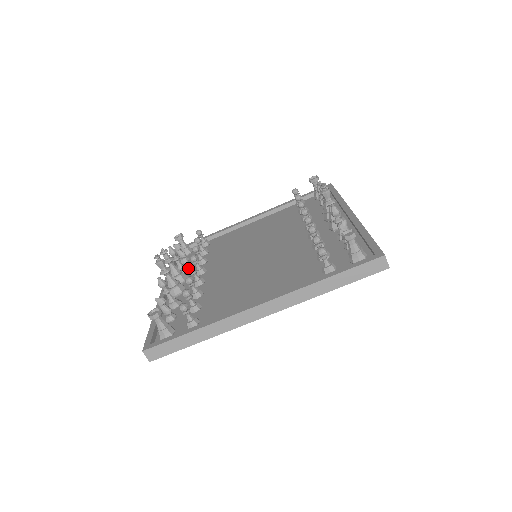
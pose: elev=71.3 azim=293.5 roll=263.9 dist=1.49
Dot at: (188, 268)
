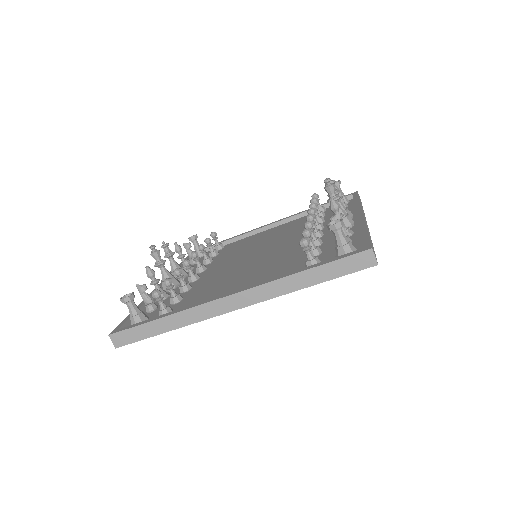
Dot at: (182, 262)
